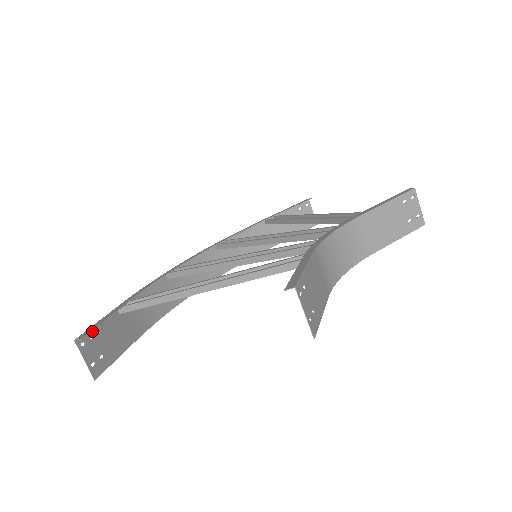
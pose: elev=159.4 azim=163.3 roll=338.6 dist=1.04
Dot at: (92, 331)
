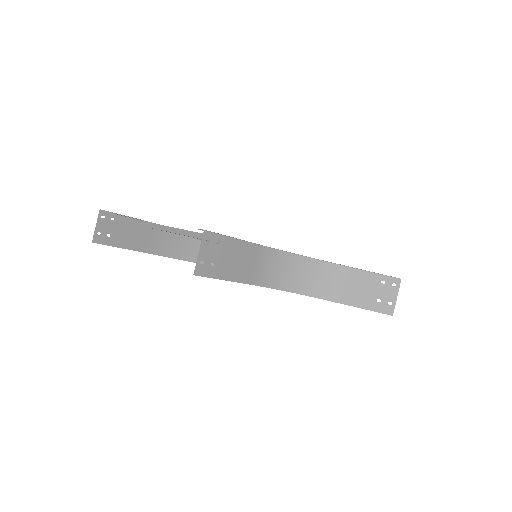
Dot at: (116, 216)
